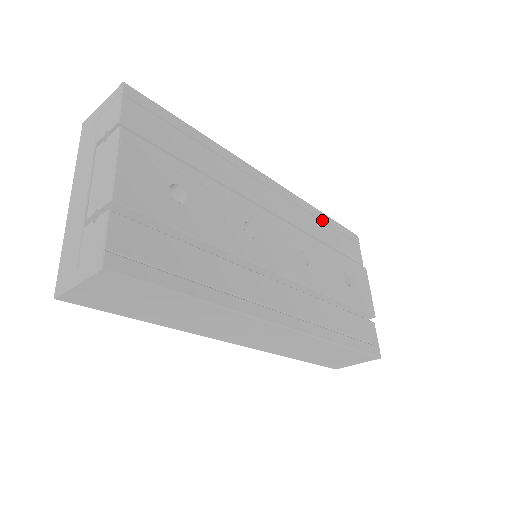
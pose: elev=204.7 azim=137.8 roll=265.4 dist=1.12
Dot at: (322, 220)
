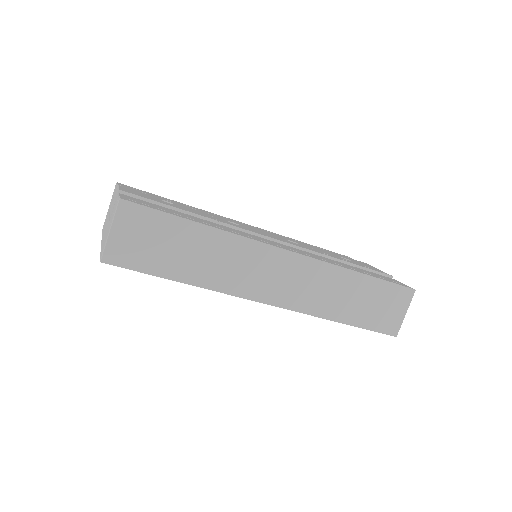
Dot at: (304, 243)
